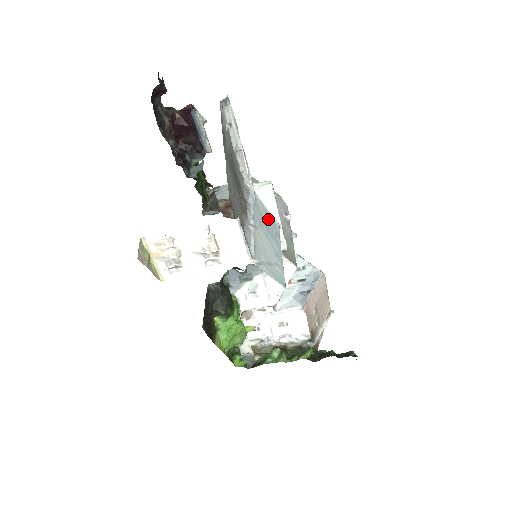
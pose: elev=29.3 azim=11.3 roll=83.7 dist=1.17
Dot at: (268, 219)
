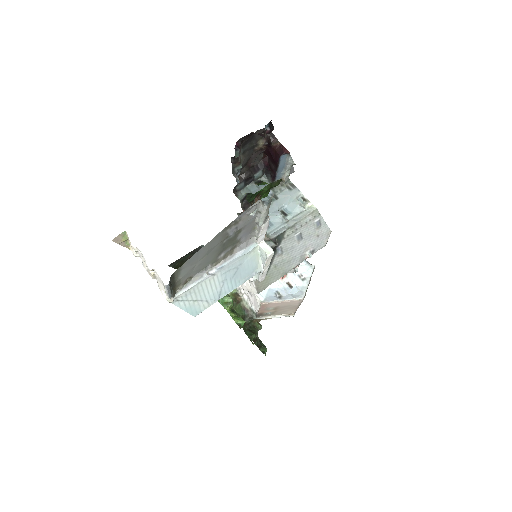
Dot at: (249, 267)
